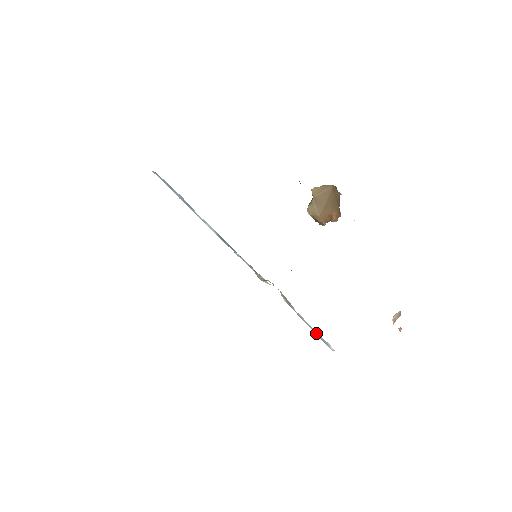
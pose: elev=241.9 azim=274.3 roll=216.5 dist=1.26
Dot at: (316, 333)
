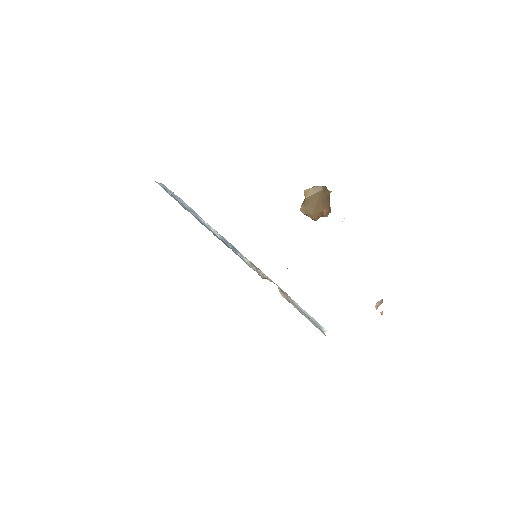
Dot at: (310, 318)
